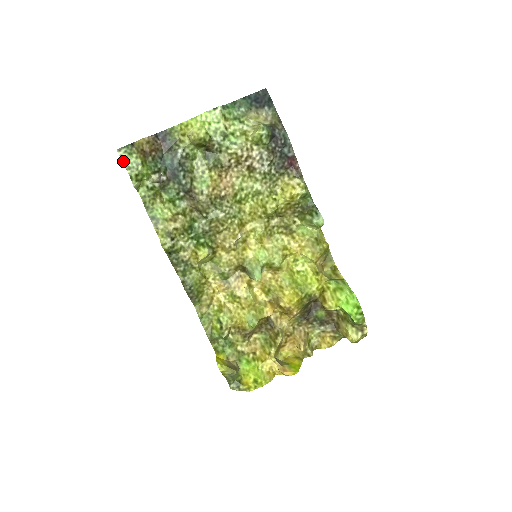
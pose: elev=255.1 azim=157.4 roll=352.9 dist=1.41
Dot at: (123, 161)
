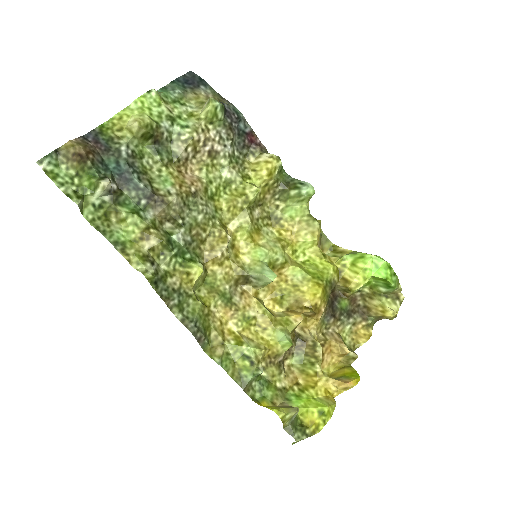
Dot at: (49, 177)
